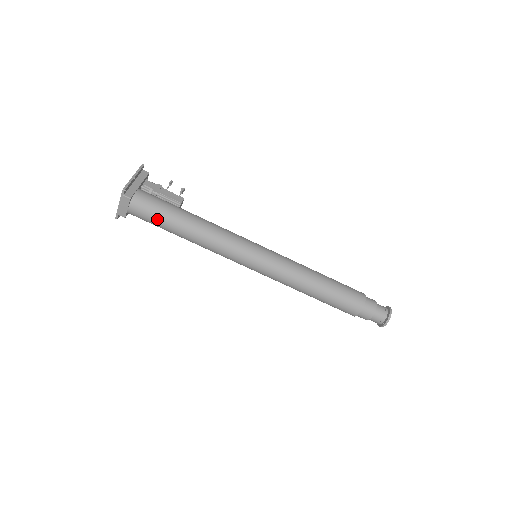
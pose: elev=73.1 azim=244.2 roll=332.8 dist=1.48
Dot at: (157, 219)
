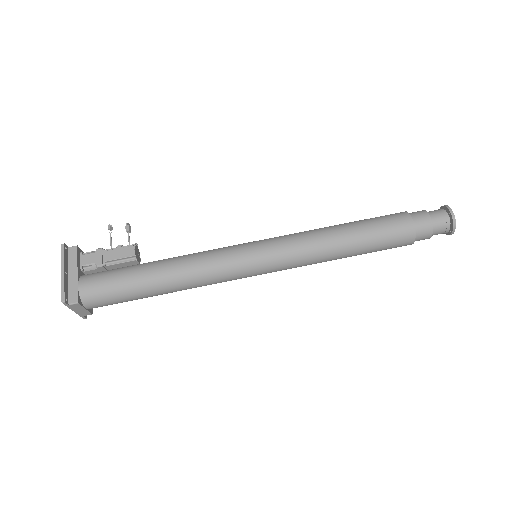
Dot at: (123, 299)
